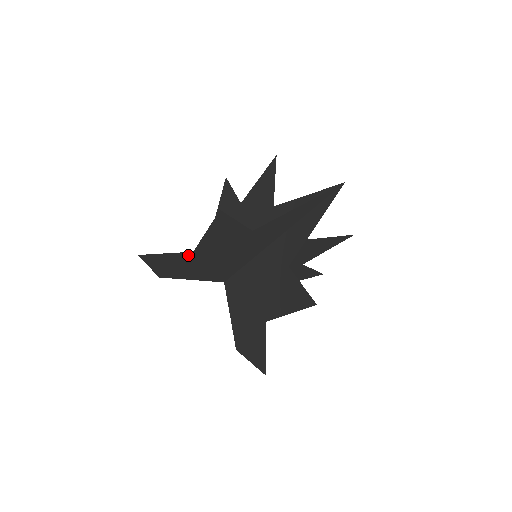
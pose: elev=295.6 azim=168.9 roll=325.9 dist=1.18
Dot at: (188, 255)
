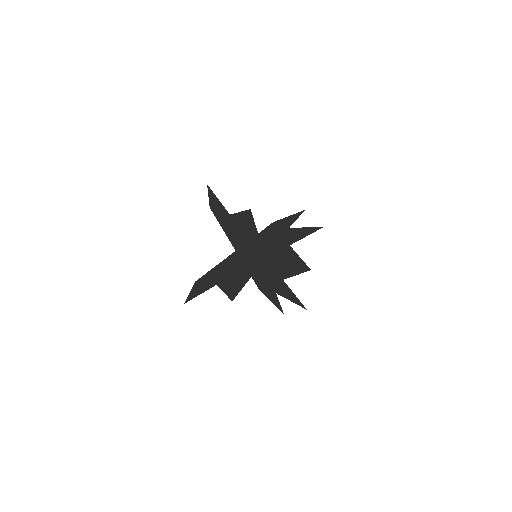
Dot at: (227, 213)
